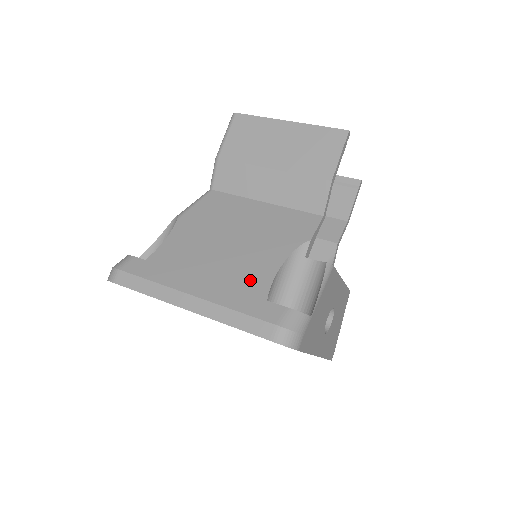
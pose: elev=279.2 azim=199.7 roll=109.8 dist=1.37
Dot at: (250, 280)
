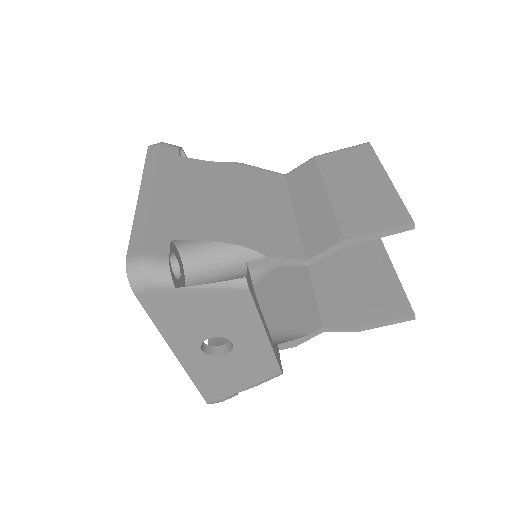
Dot at: (190, 223)
